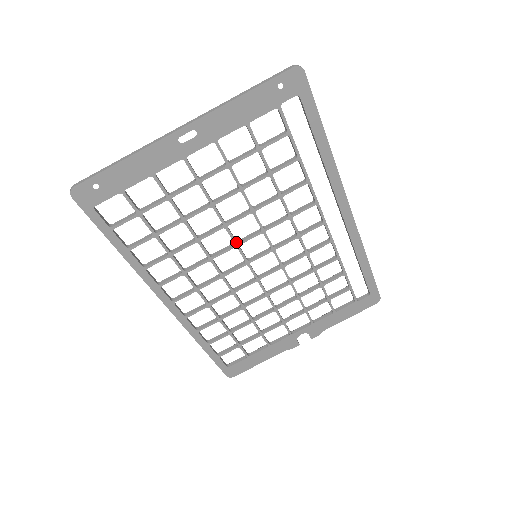
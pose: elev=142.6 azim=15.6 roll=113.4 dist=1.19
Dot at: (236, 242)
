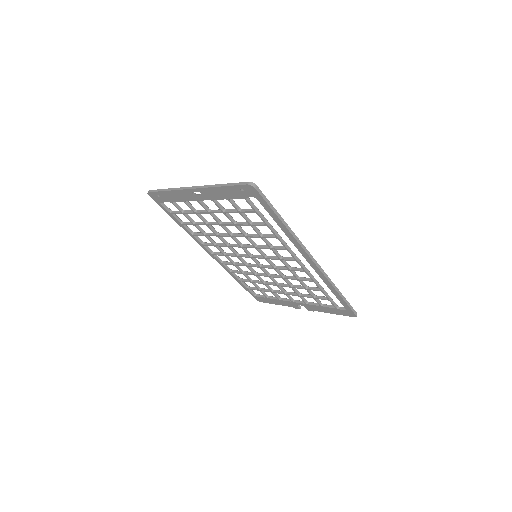
Dot at: (240, 245)
